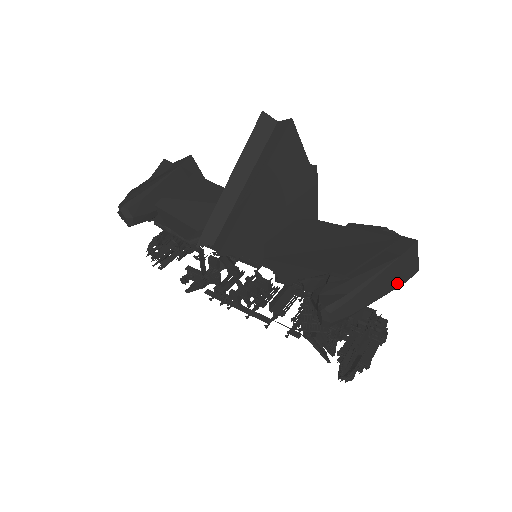
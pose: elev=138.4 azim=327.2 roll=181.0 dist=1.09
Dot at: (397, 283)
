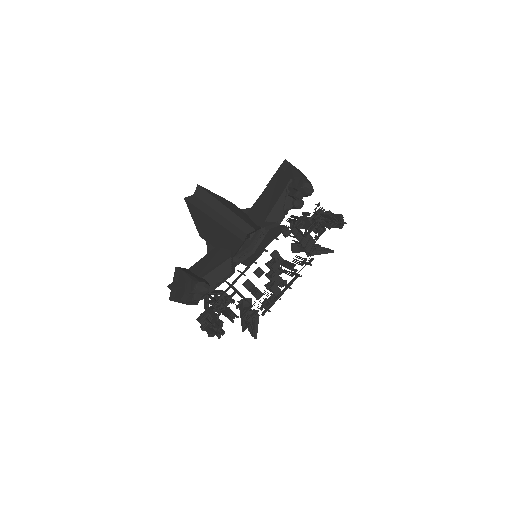
Dot at: occluded
